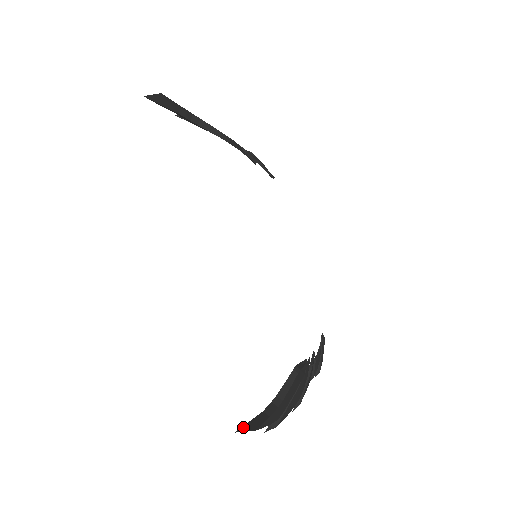
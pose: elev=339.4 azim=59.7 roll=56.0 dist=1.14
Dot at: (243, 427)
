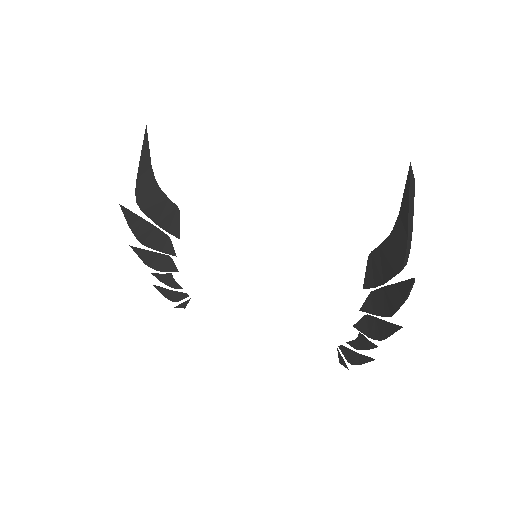
Dot at: (408, 175)
